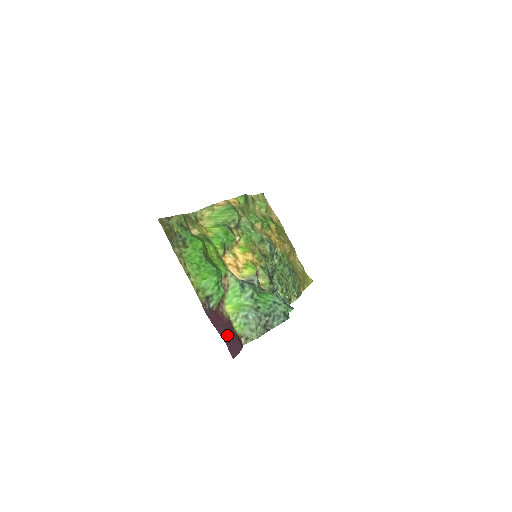
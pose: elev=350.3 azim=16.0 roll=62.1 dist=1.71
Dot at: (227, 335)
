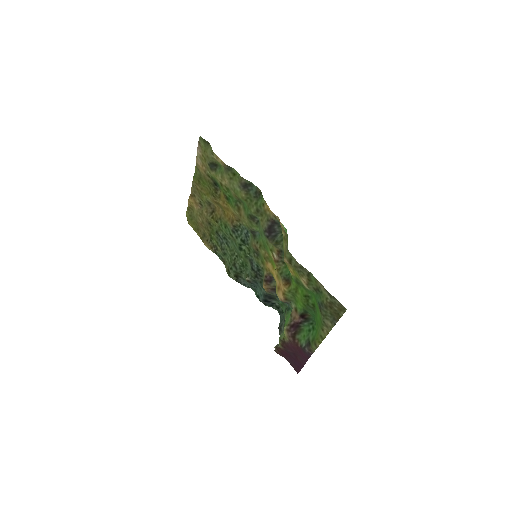
Dot at: (298, 359)
